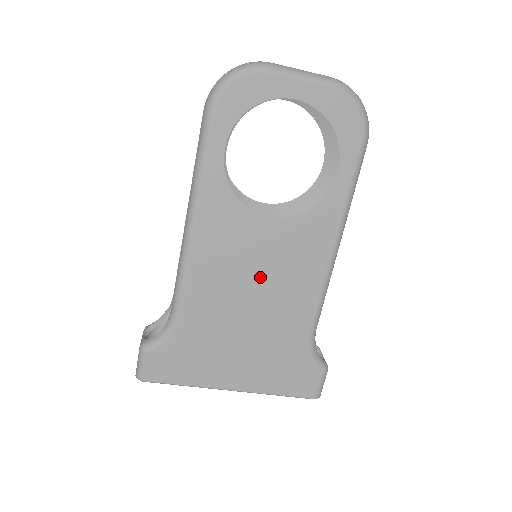
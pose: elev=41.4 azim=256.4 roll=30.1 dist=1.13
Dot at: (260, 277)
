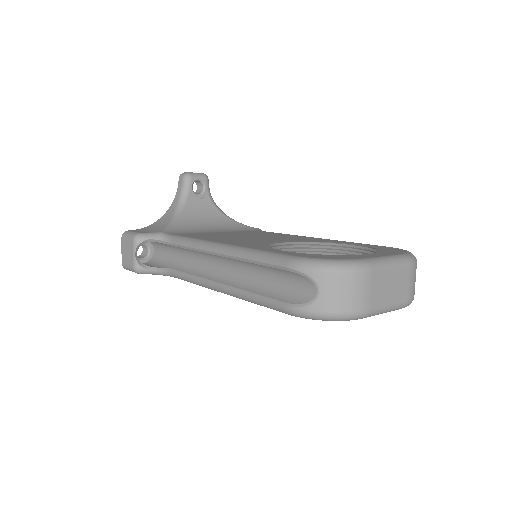
Dot at: occluded
